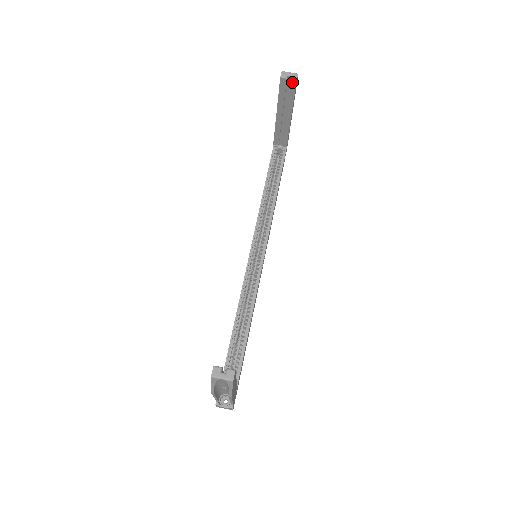
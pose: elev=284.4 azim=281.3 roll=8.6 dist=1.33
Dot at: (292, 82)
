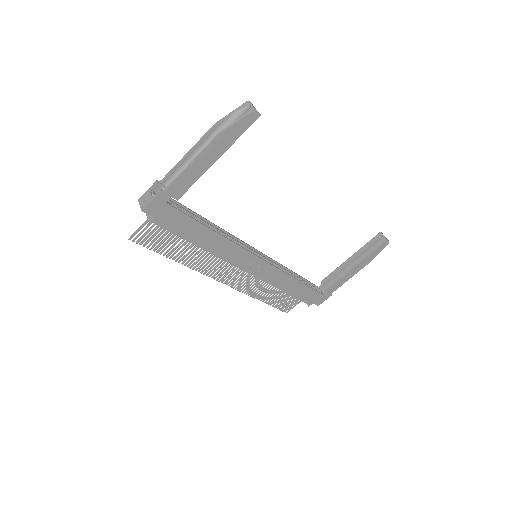
Dot at: (383, 240)
